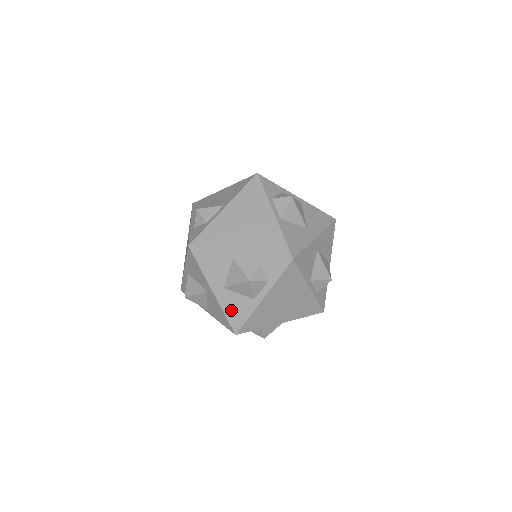
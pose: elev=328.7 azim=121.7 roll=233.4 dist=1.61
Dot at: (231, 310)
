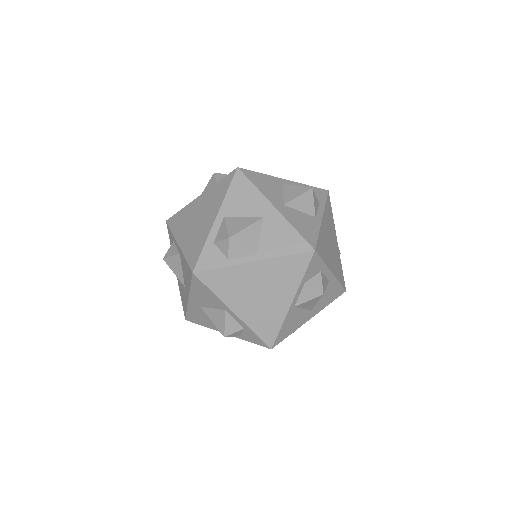
Dot at: (300, 225)
